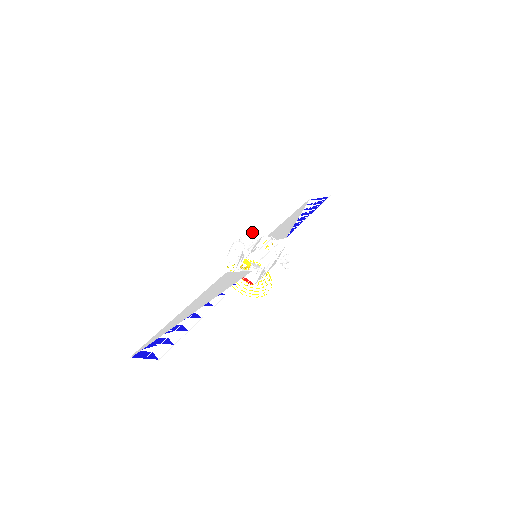
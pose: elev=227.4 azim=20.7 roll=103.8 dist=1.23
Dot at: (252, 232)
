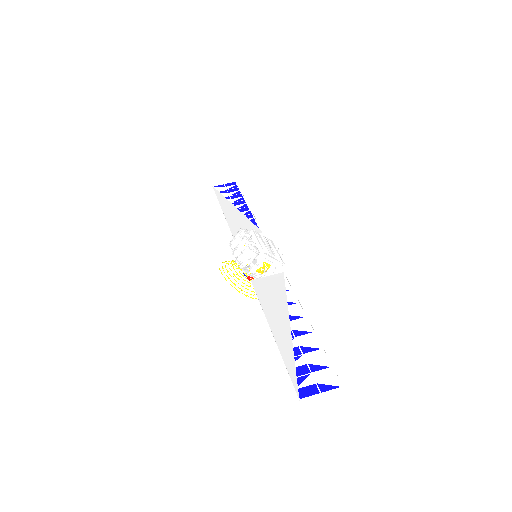
Dot at: occluded
